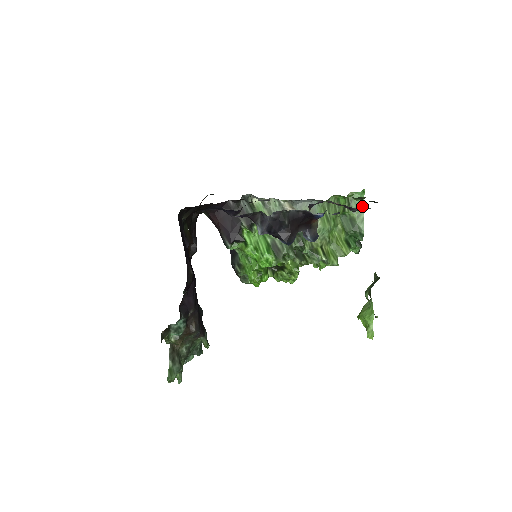
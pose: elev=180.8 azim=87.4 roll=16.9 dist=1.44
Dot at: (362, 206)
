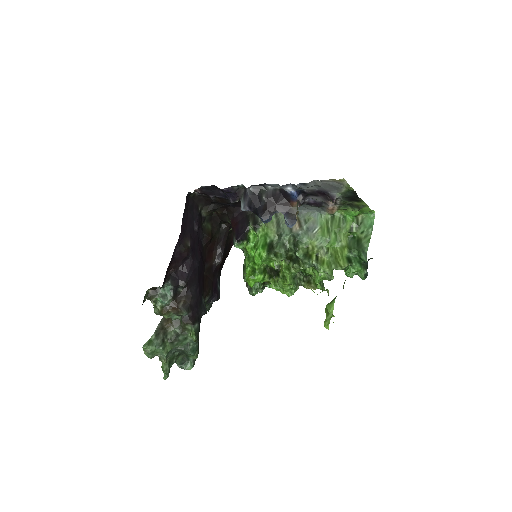
Dot at: (371, 228)
